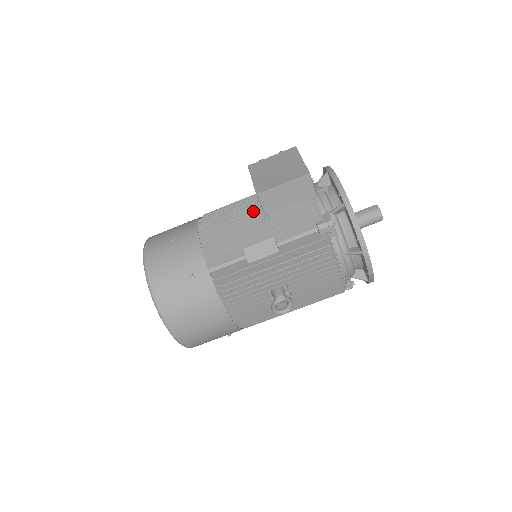
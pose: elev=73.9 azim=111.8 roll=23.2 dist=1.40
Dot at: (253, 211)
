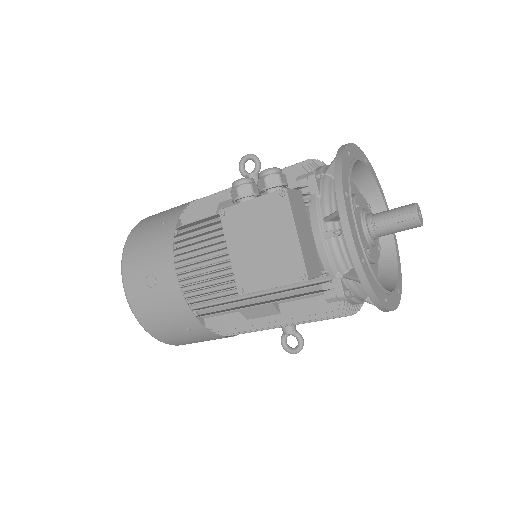
Dot at: occluded
